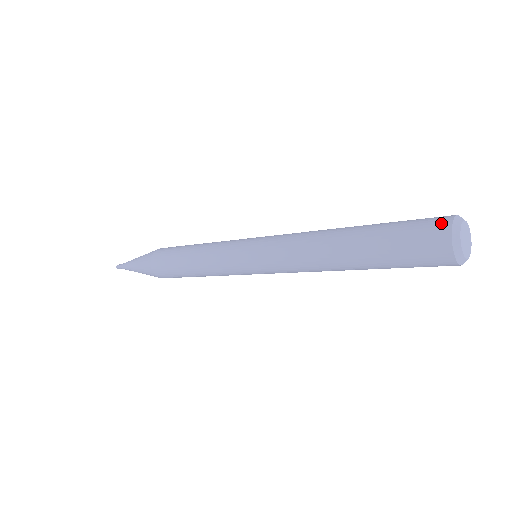
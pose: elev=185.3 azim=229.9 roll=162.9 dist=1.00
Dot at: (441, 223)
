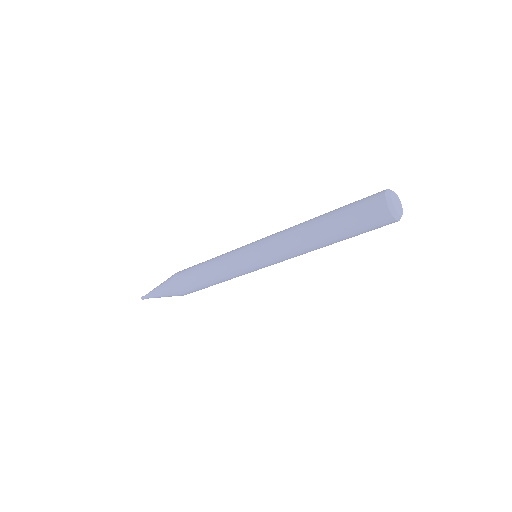
Dot at: (381, 191)
